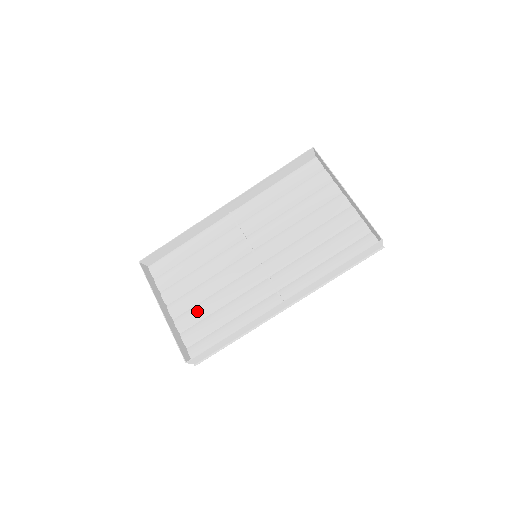
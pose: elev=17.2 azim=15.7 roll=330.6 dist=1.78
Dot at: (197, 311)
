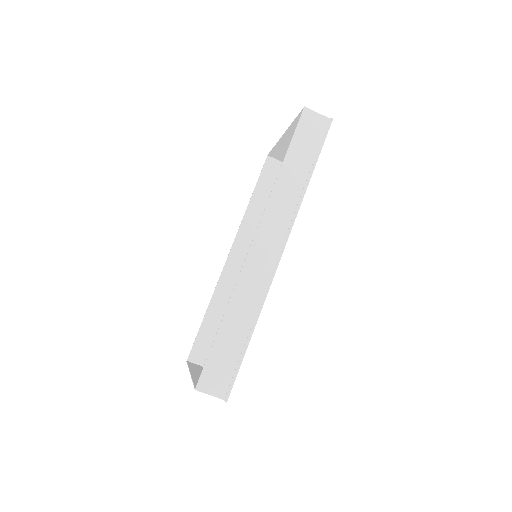
Dot at: occluded
